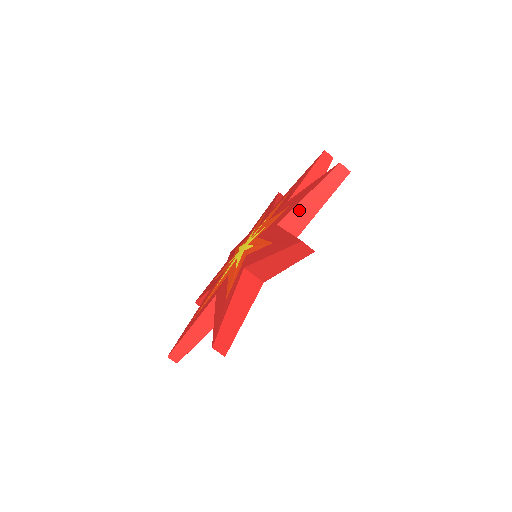
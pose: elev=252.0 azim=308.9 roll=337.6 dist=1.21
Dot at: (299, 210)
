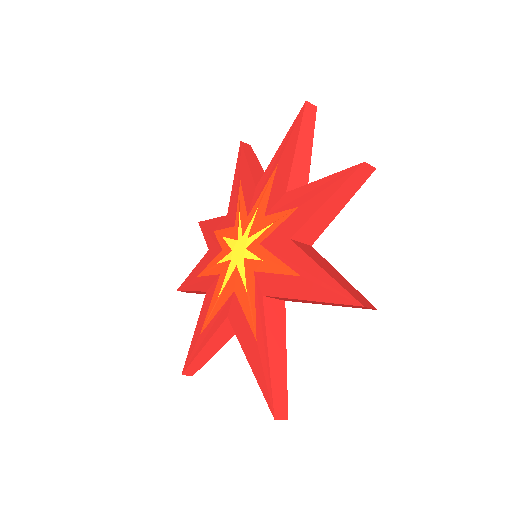
Dot at: (315, 219)
